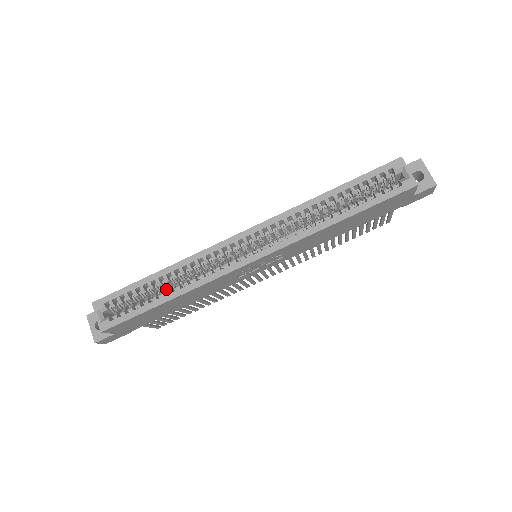
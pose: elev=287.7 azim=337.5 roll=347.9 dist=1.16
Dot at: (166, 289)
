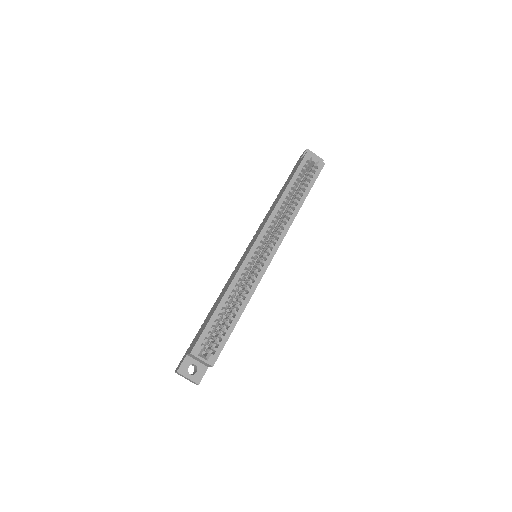
Dot at: occluded
